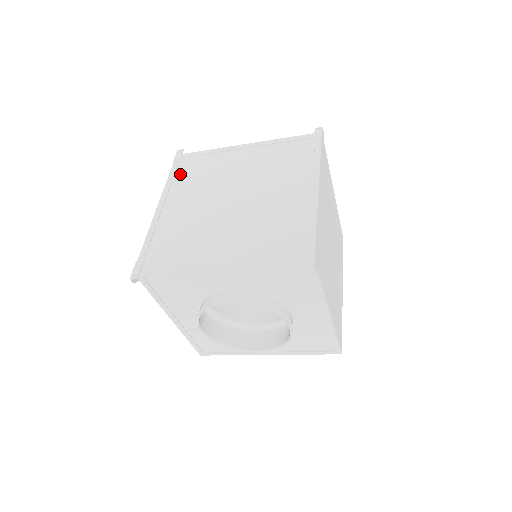
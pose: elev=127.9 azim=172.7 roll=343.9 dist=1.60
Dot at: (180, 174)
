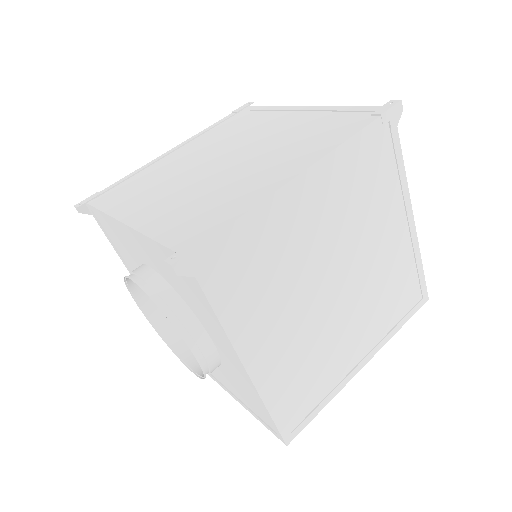
Dot at: (222, 125)
